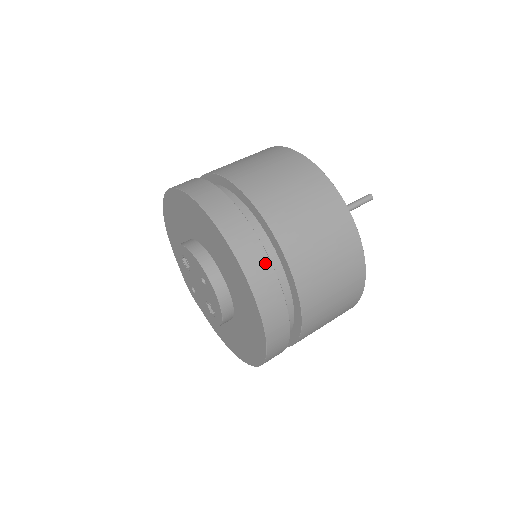
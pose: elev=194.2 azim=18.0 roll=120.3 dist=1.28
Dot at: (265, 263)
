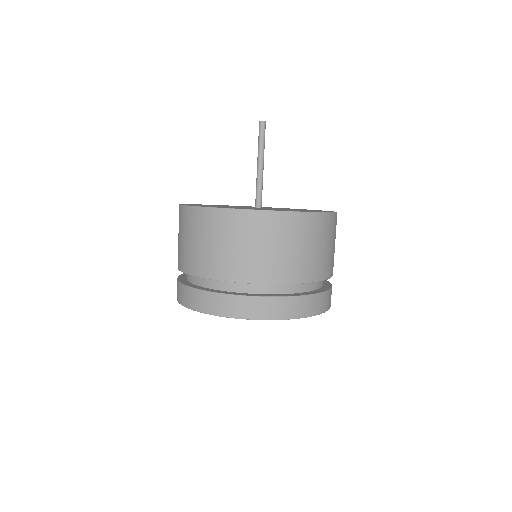
Dot at: (327, 295)
